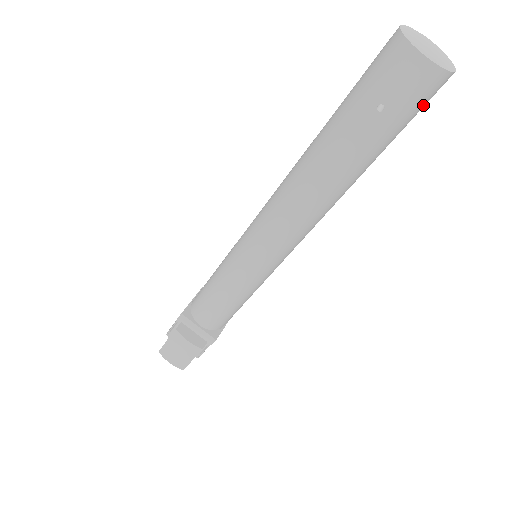
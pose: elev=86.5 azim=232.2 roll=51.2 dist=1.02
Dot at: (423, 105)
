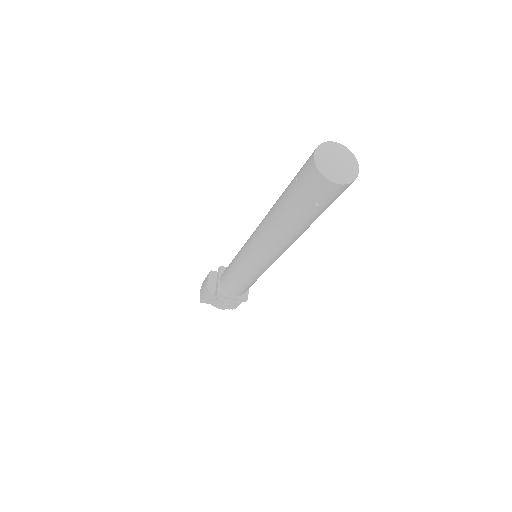
Dot at: (316, 194)
